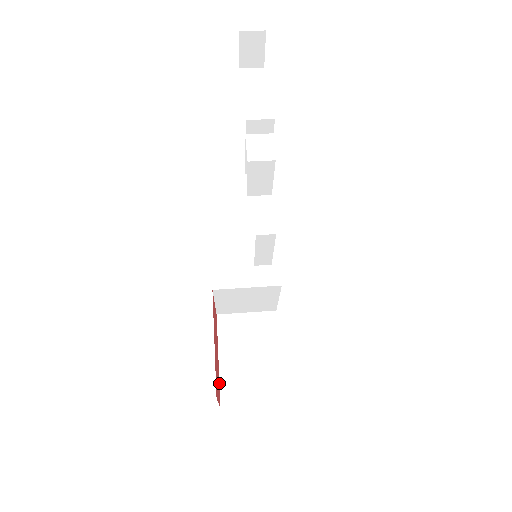
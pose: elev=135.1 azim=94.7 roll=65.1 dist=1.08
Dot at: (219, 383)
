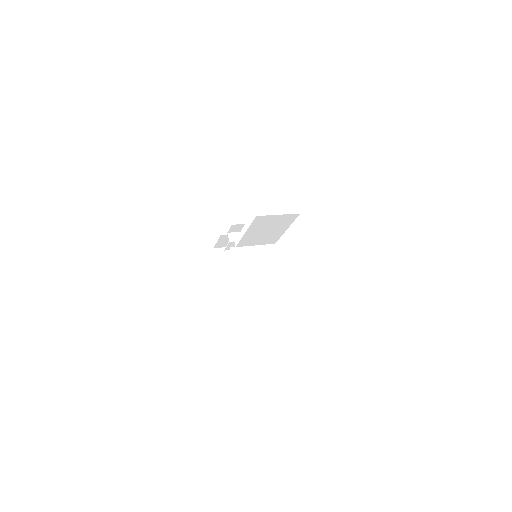
Dot at: occluded
